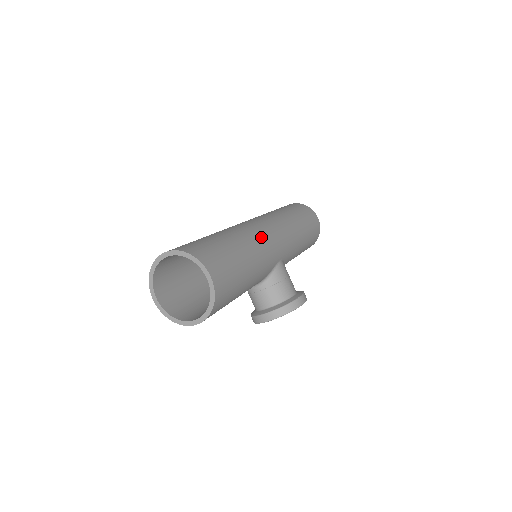
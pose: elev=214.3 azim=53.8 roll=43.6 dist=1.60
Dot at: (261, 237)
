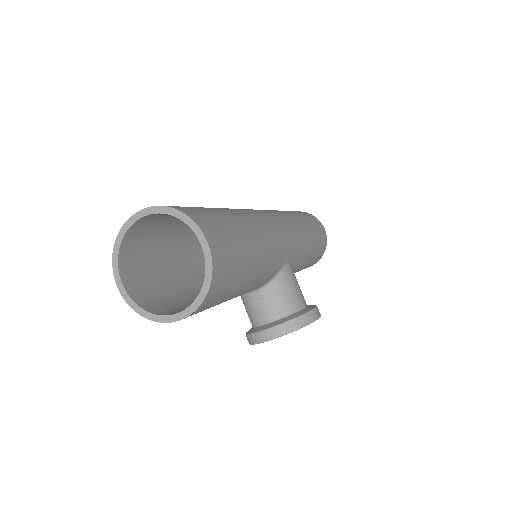
Dot at: (268, 223)
